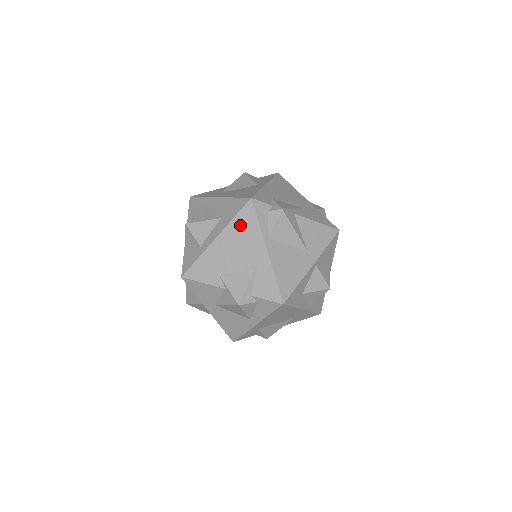
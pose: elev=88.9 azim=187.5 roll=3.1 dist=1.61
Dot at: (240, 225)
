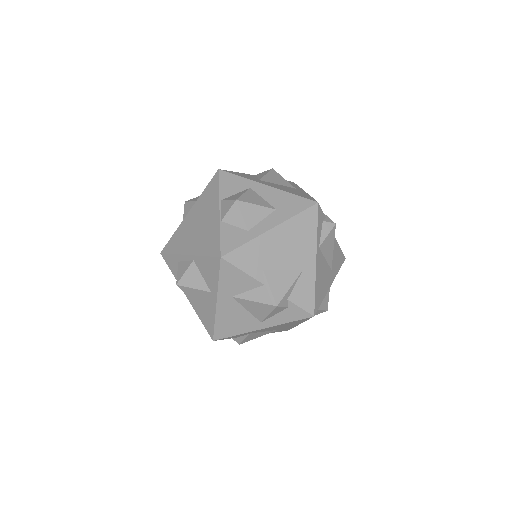
Dot at: (300, 225)
